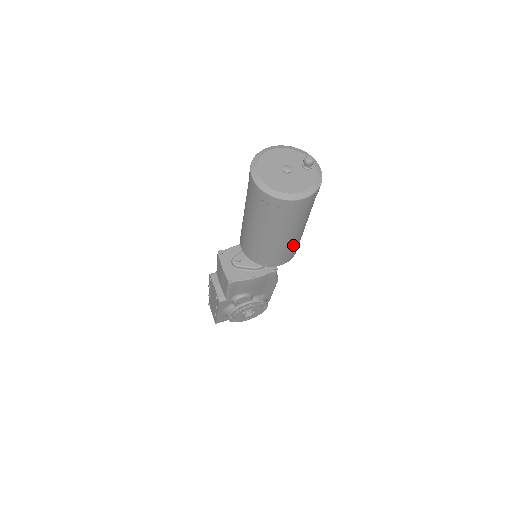
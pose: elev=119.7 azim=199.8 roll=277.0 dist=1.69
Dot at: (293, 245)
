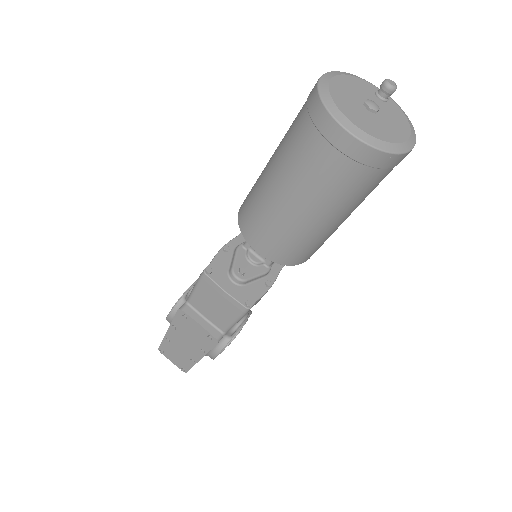
Dot at: occluded
